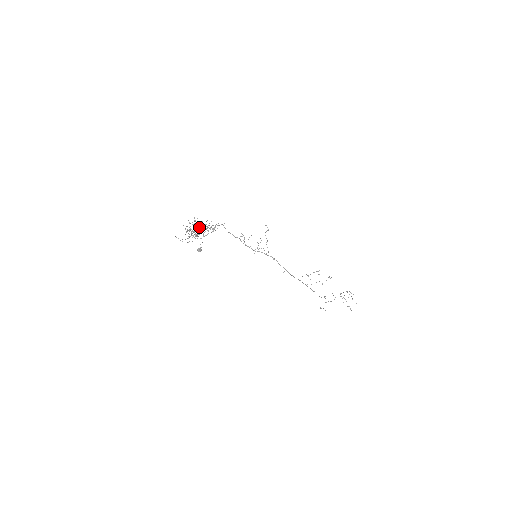
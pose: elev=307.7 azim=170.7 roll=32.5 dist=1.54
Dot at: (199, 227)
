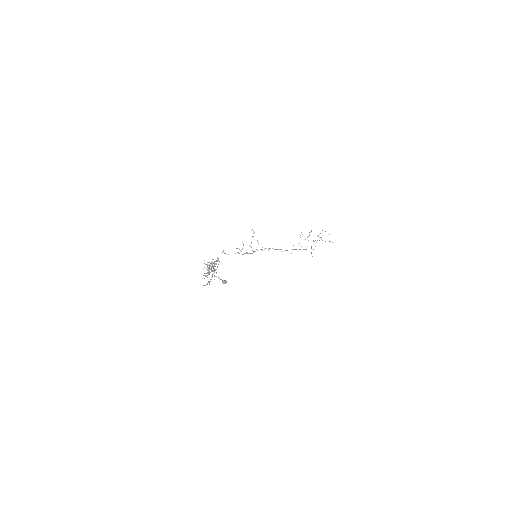
Dot at: (211, 267)
